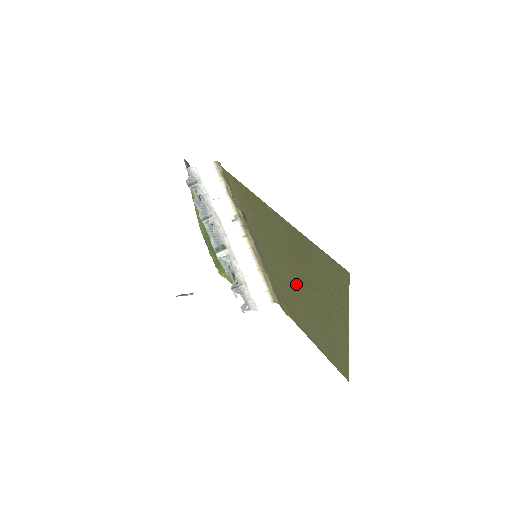
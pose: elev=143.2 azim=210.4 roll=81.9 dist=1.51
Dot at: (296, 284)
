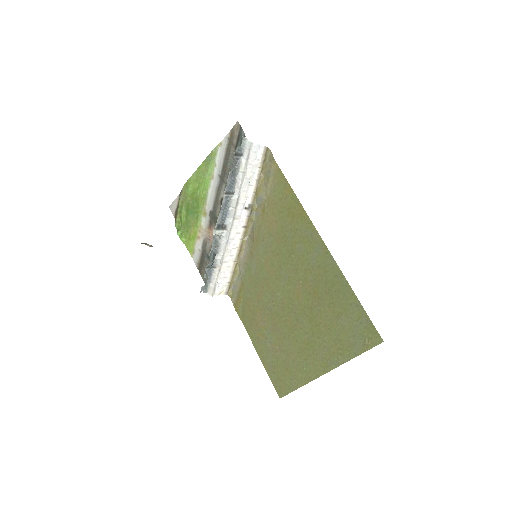
Dot at: (287, 304)
